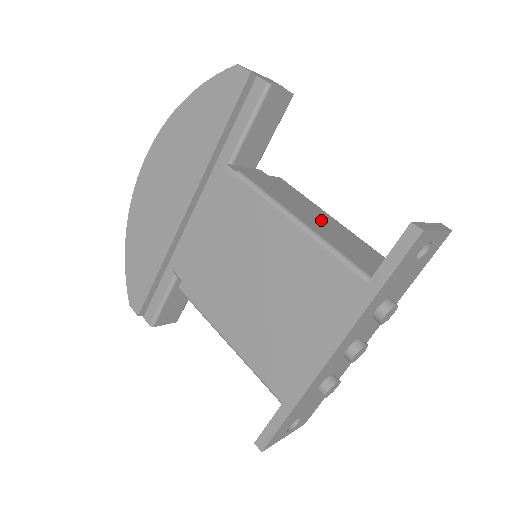
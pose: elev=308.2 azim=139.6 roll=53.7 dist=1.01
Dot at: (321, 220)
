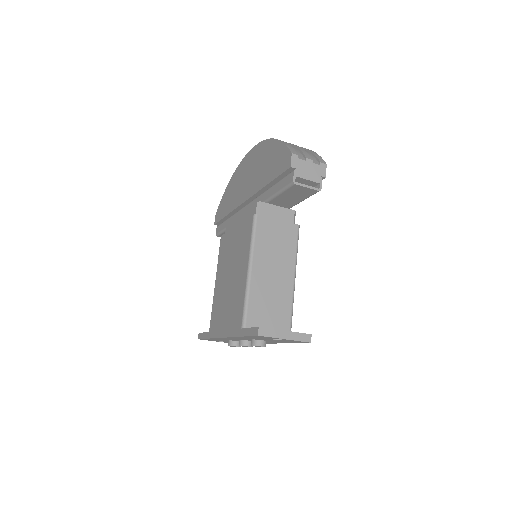
Dot at: (275, 275)
